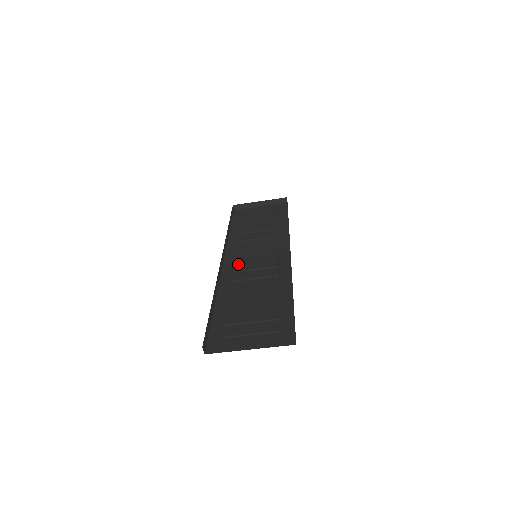
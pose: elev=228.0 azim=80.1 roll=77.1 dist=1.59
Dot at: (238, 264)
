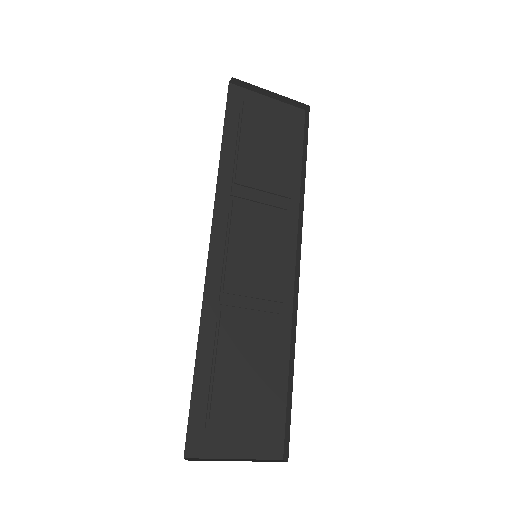
Dot at: (231, 263)
